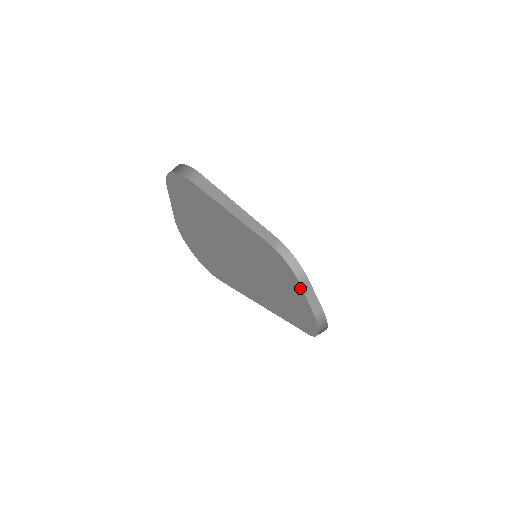
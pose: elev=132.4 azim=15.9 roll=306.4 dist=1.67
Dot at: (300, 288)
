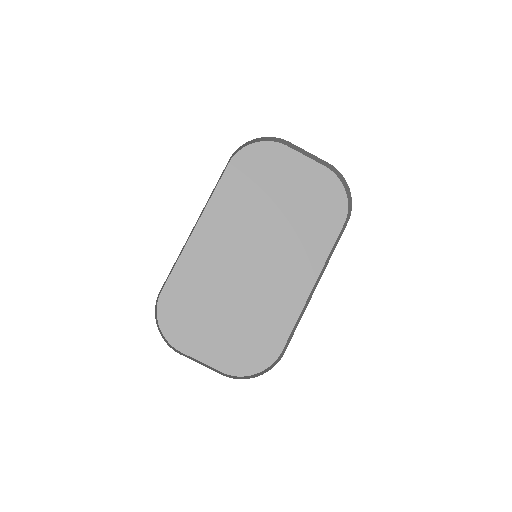
Dot at: (290, 154)
